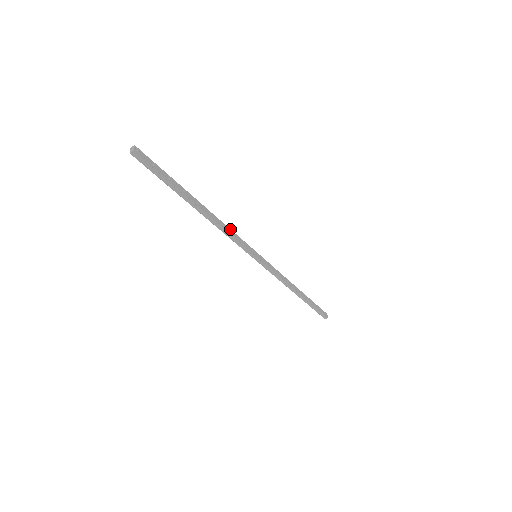
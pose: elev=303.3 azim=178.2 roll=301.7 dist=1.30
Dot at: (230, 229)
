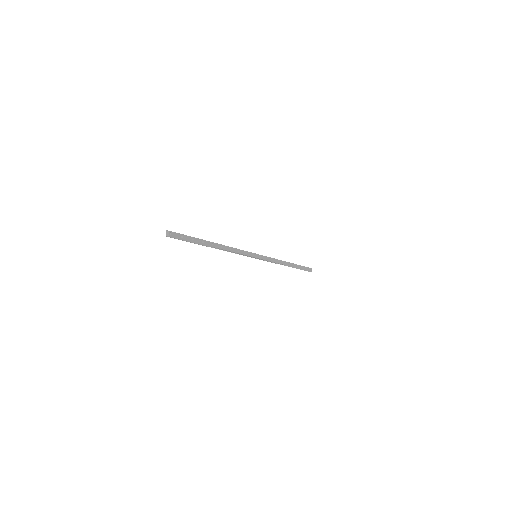
Dot at: (237, 249)
